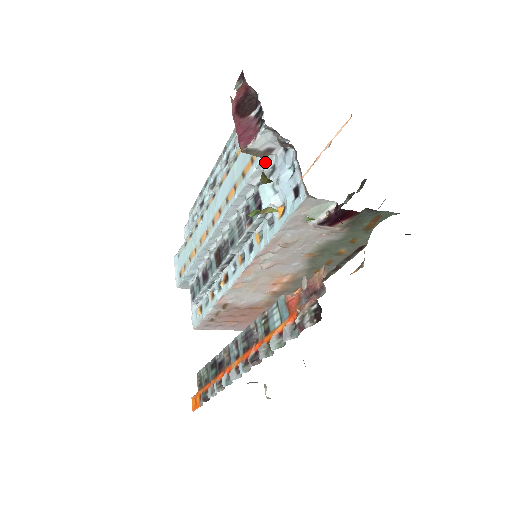
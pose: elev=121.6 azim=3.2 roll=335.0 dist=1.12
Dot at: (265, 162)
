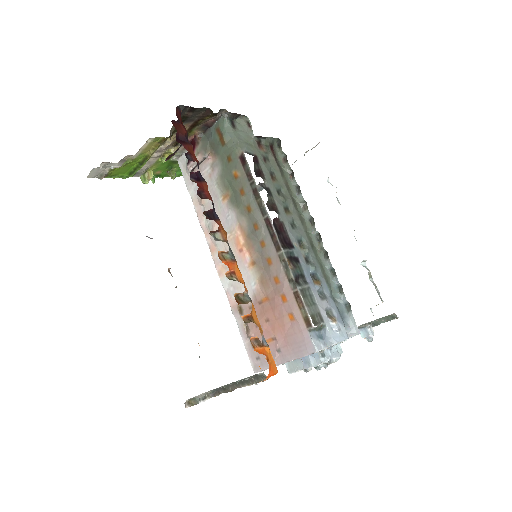
Dot at: occluded
